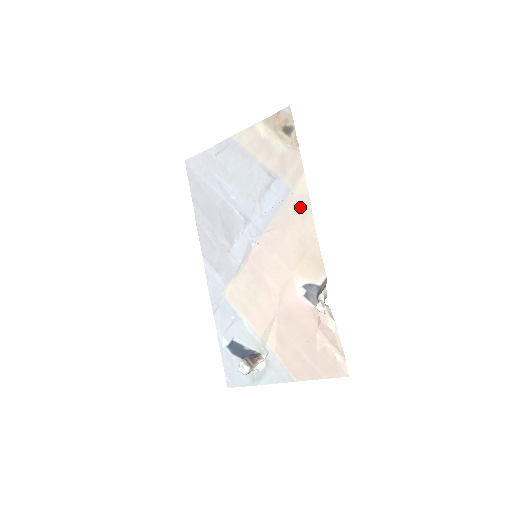
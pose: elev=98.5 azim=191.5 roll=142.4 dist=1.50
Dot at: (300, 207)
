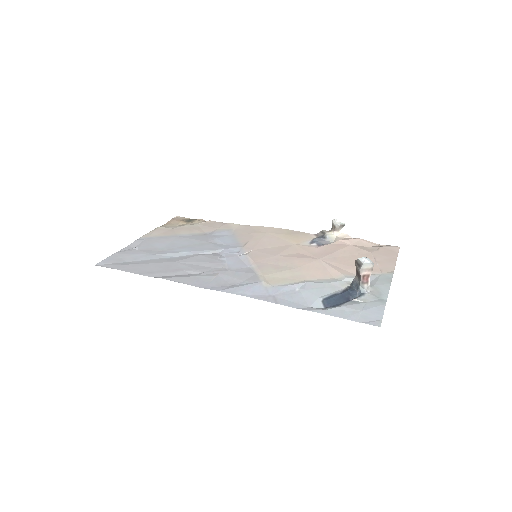
Dot at: (249, 229)
